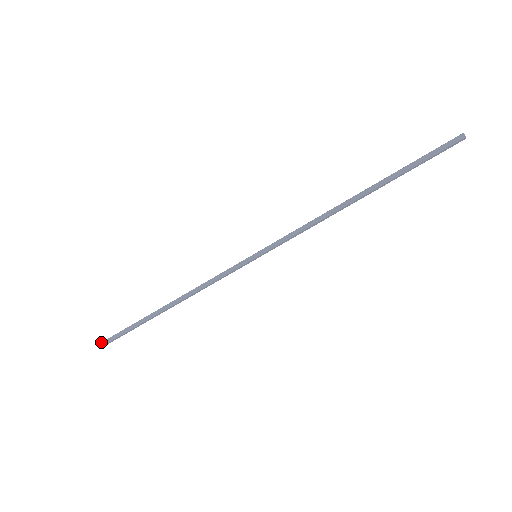
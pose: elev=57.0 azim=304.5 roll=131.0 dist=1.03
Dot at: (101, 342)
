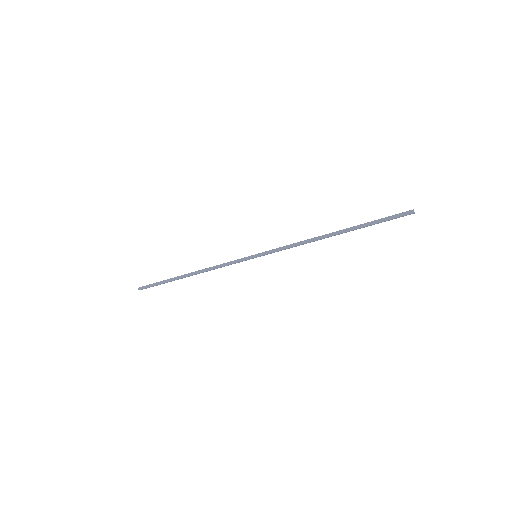
Dot at: (139, 287)
